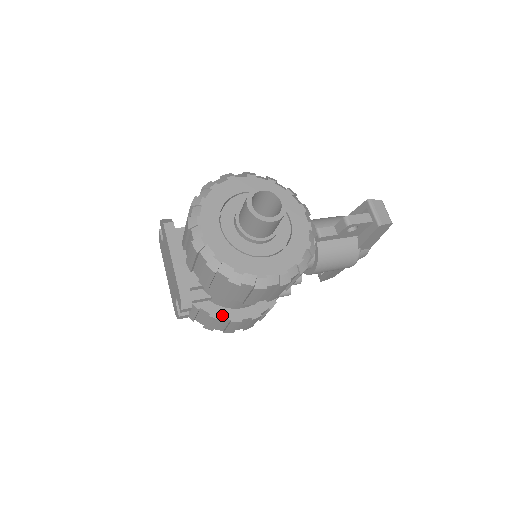
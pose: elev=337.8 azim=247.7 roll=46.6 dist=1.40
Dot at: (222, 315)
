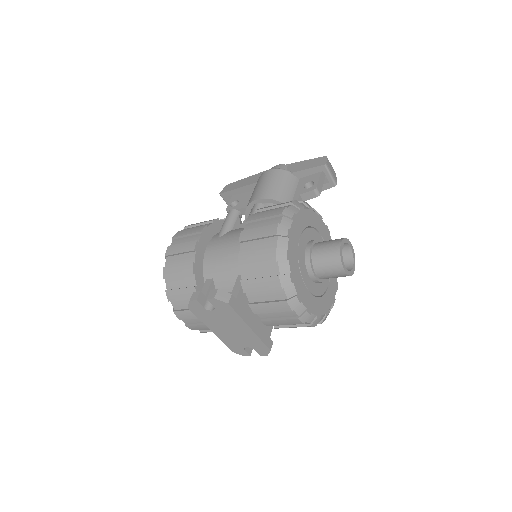
Dot at: occluded
